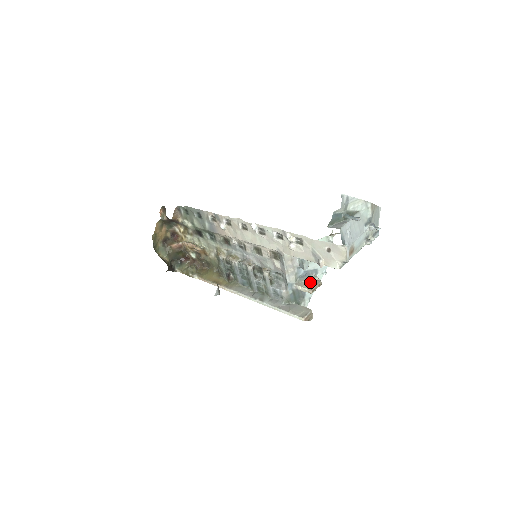
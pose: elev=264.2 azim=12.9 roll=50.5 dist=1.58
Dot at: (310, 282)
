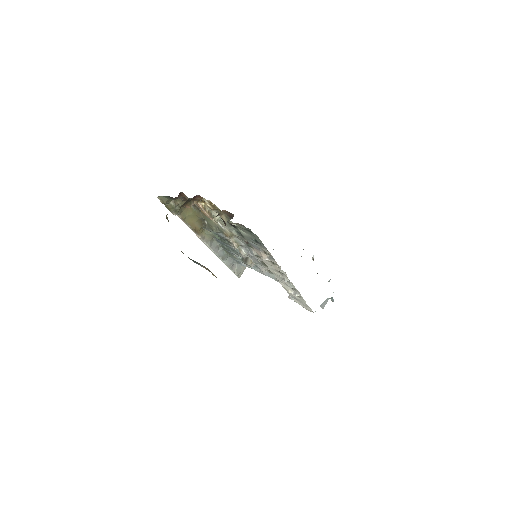
Dot at: occluded
